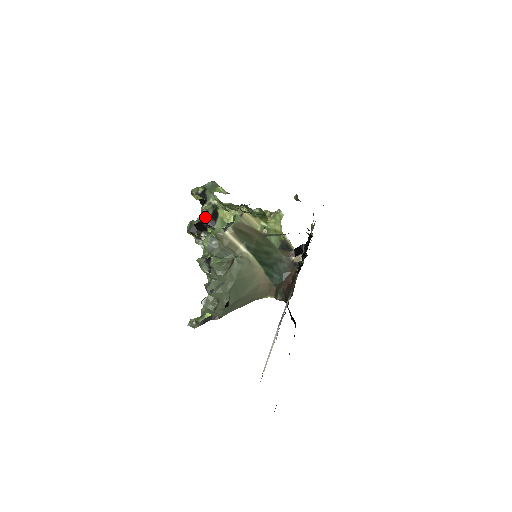
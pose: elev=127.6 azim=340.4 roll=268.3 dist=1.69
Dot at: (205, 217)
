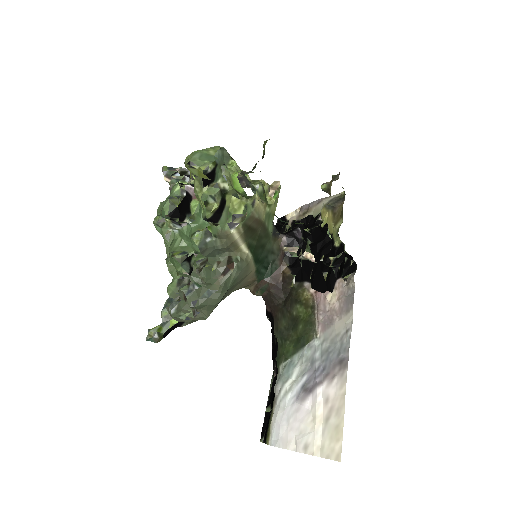
Dot at: (209, 208)
